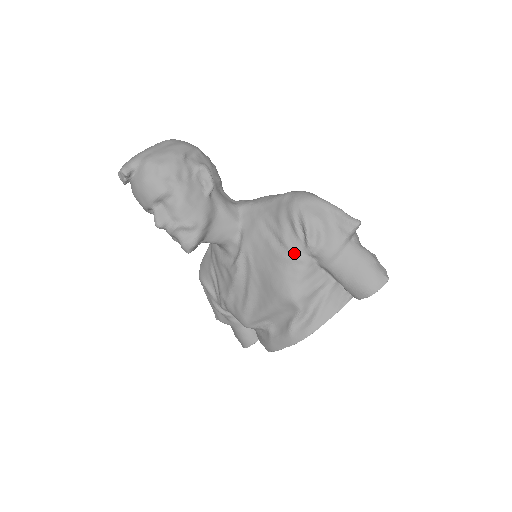
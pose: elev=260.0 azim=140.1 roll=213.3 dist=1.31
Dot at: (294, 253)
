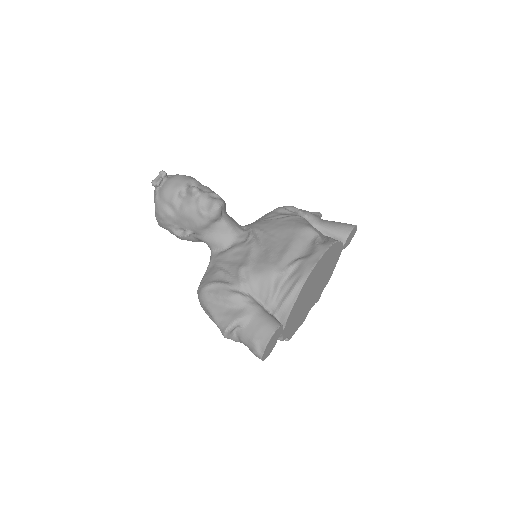
Dot at: (293, 215)
